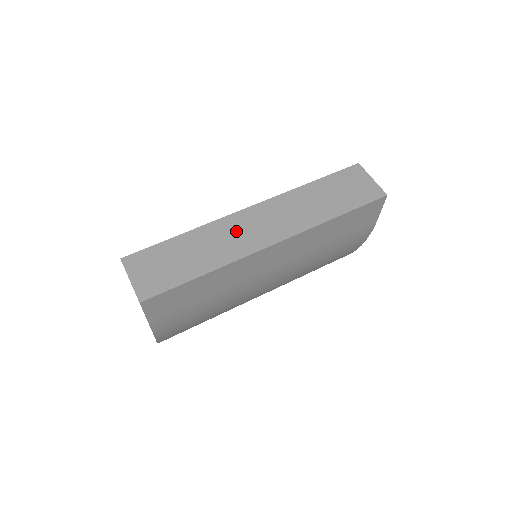
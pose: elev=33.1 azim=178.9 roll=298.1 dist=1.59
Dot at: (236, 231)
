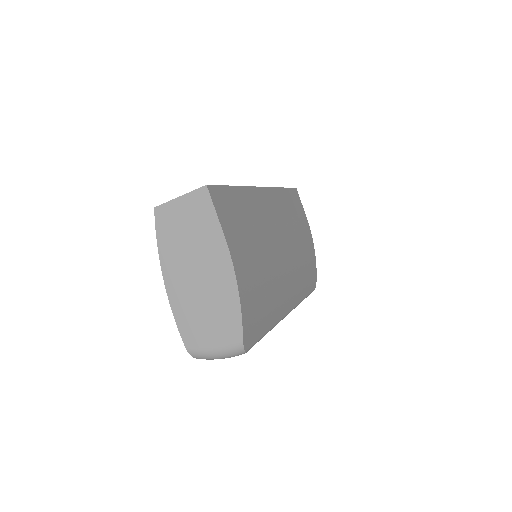
Dot at: occluded
